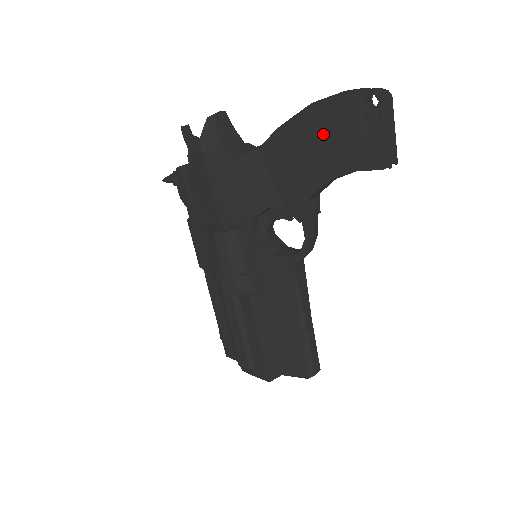
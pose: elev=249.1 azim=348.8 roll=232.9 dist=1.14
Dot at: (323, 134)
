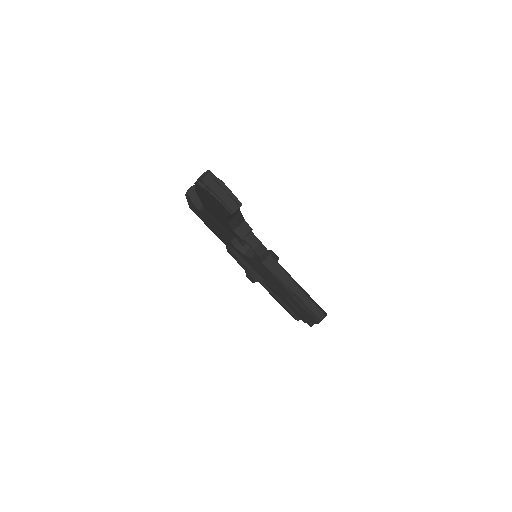
Dot at: (208, 200)
